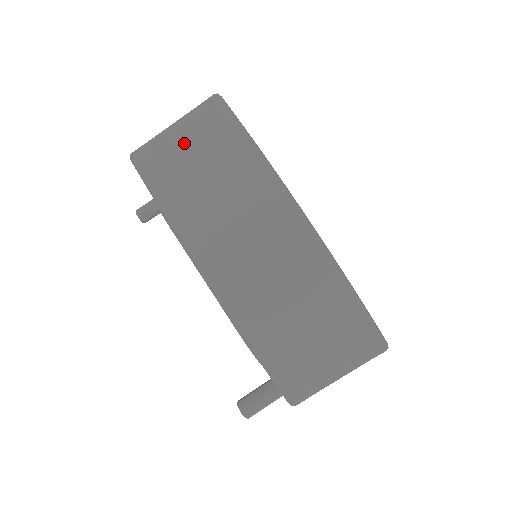
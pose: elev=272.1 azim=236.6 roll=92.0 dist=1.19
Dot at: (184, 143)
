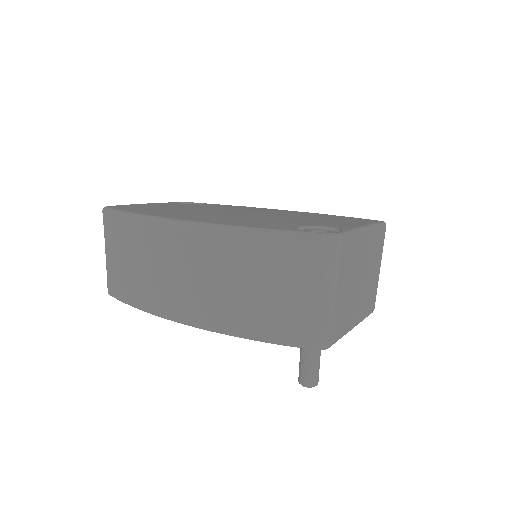
Dot at: (113, 257)
